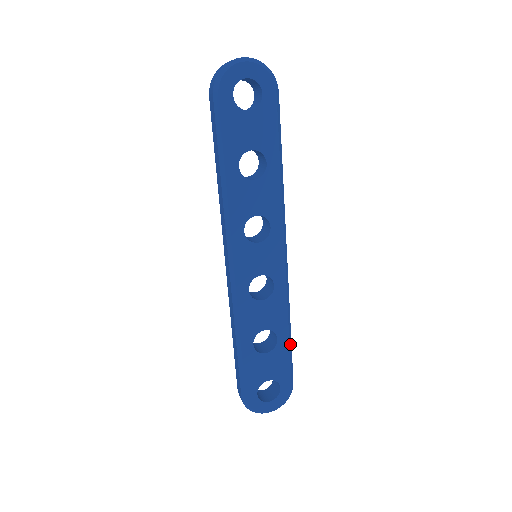
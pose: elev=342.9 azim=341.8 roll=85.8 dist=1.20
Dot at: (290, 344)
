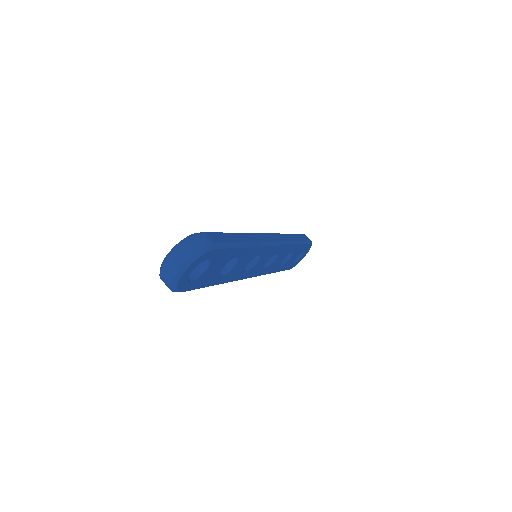
Dot at: (300, 243)
